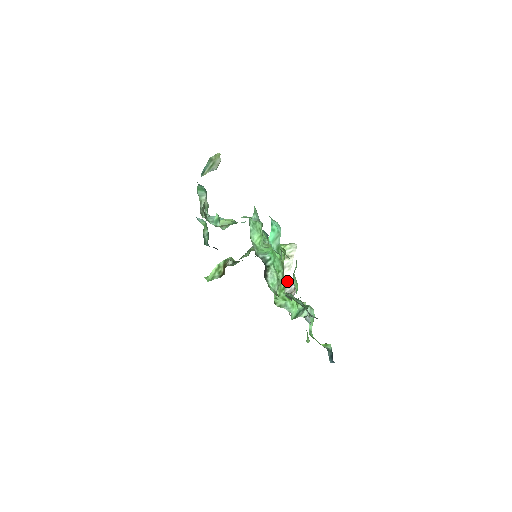
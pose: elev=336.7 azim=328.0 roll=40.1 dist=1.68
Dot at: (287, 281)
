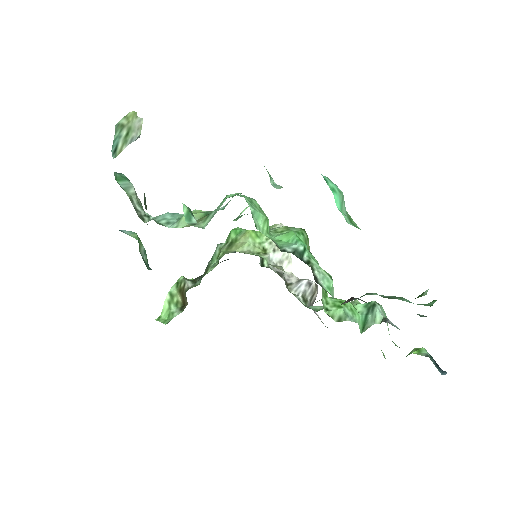
Dot at: (301, 279)
